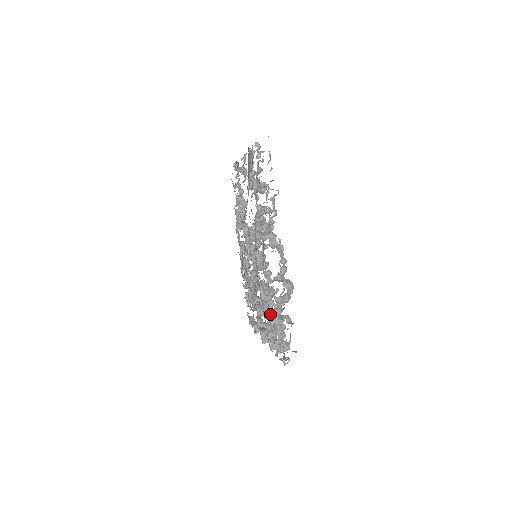
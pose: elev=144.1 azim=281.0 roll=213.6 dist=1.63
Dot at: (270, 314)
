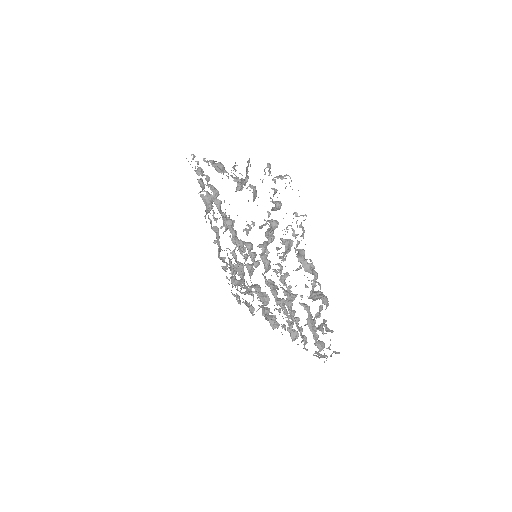
Dot at: (293, 316)
